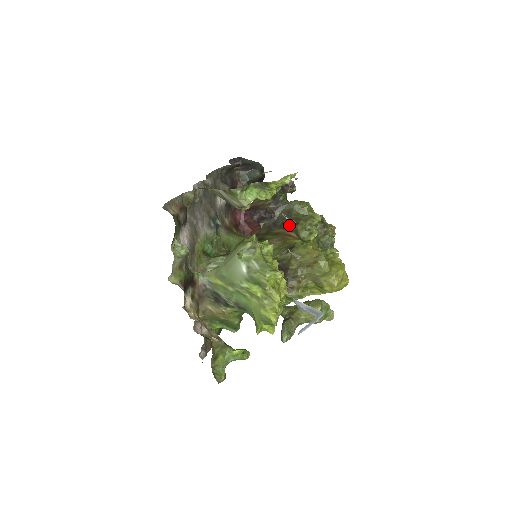
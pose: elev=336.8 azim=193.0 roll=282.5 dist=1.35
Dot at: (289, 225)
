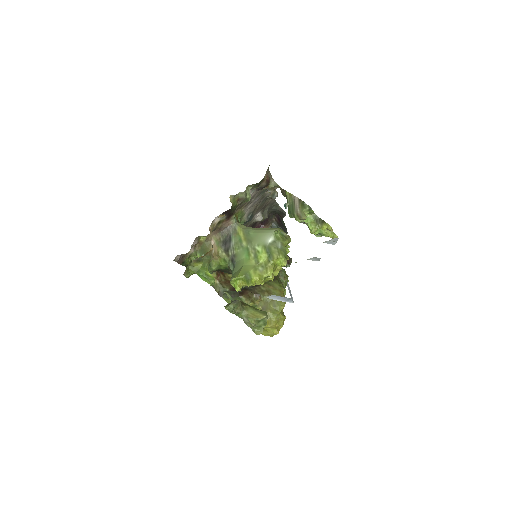
Dot at: occluded
